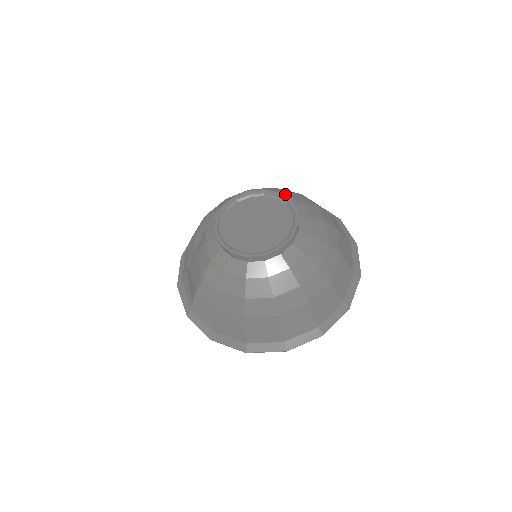
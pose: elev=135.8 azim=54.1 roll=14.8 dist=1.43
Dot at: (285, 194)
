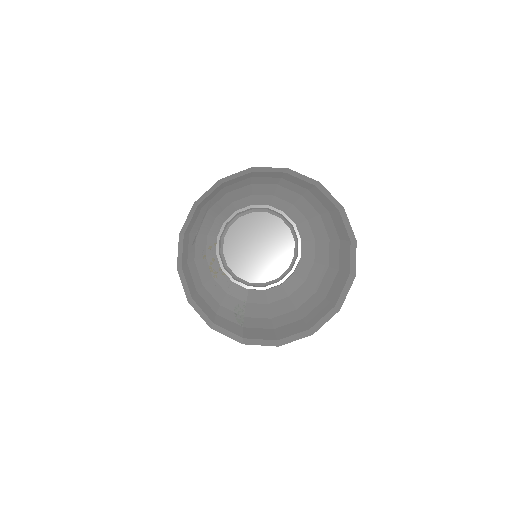
Dot at: (271, 197)
